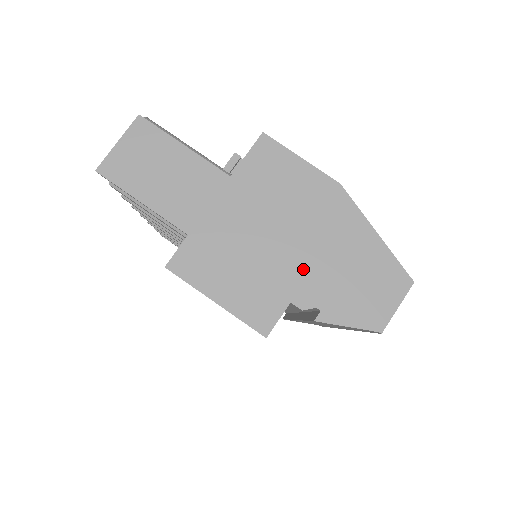
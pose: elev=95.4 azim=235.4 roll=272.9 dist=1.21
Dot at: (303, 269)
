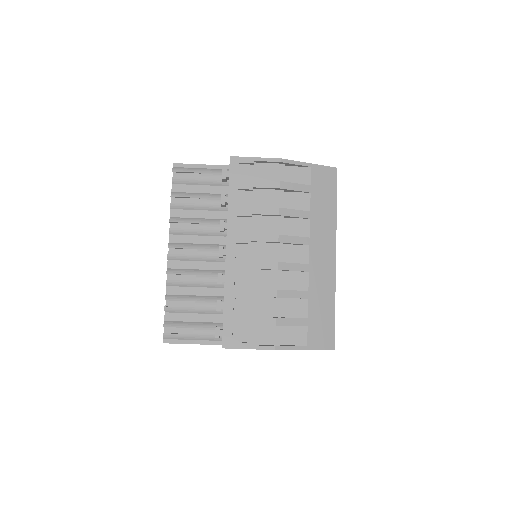
Dot at: occluded
